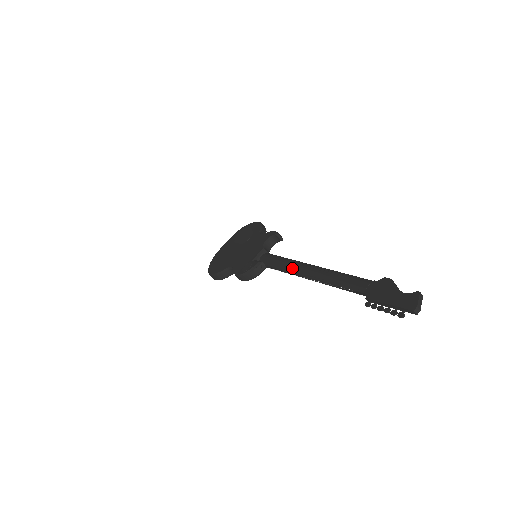
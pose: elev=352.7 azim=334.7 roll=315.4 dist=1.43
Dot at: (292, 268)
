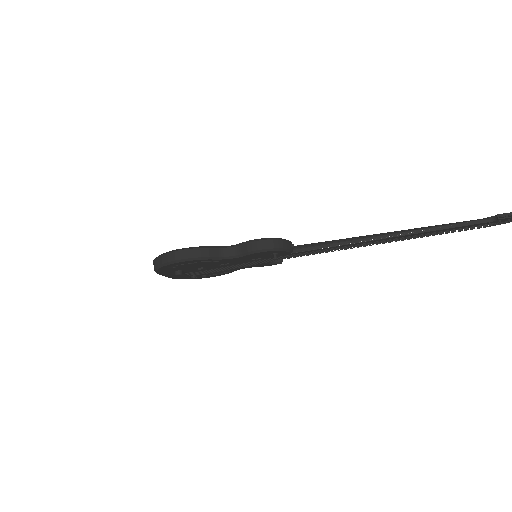
Dot at: (356, 237)
